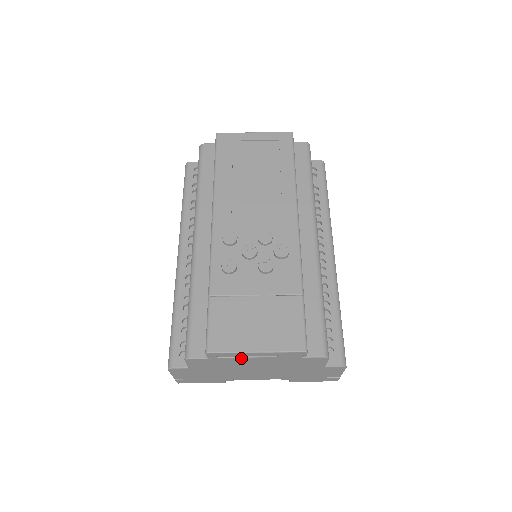
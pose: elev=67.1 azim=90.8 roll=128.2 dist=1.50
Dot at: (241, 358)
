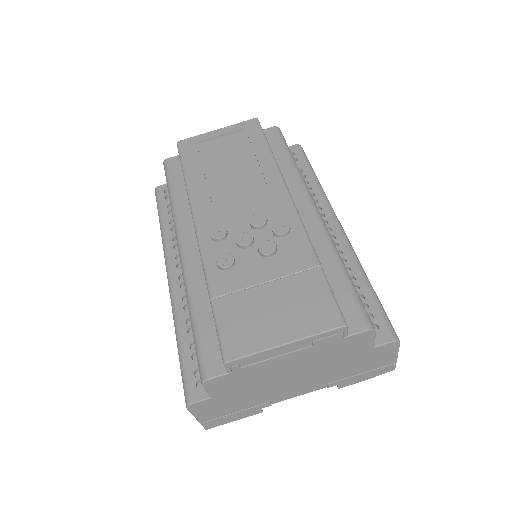
Dot at: (269, 361)
